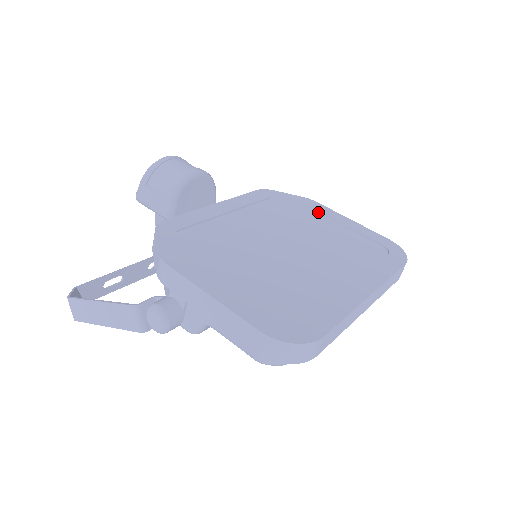
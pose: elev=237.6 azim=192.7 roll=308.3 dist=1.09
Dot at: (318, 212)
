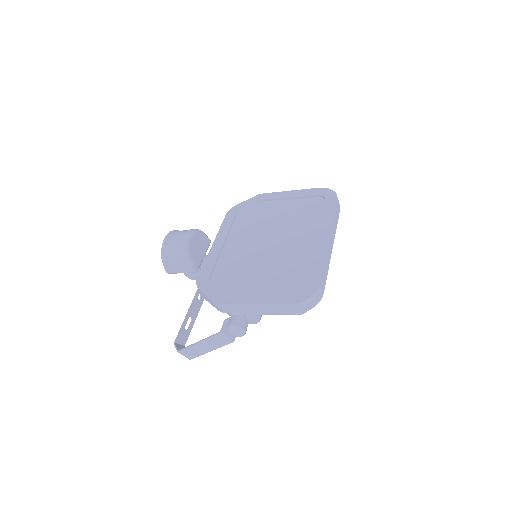
Dot at: (269, 201)
